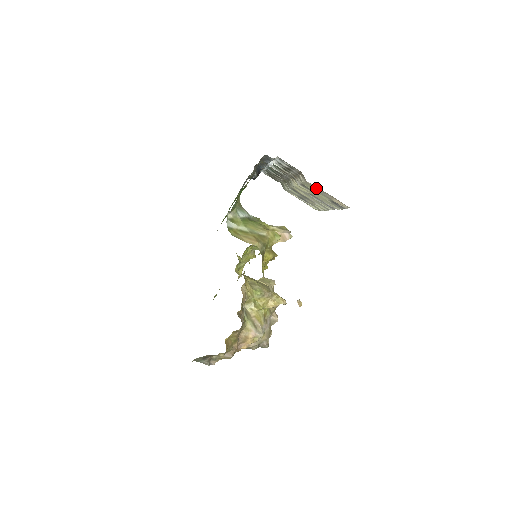
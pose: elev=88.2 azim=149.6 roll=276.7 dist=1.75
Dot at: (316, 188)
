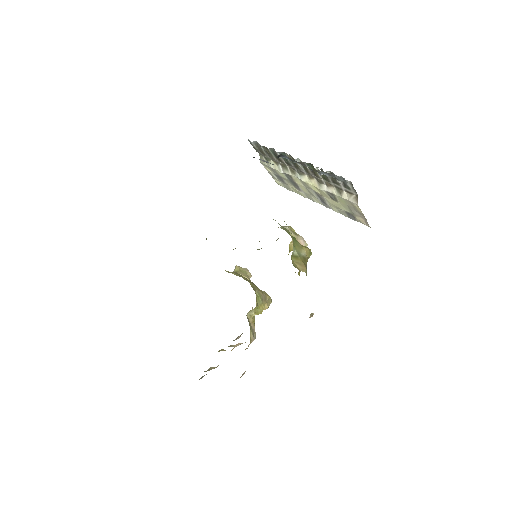
Dot at: (354, 207)
